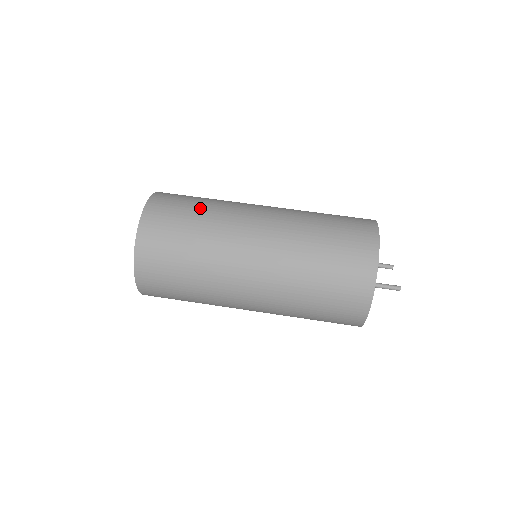
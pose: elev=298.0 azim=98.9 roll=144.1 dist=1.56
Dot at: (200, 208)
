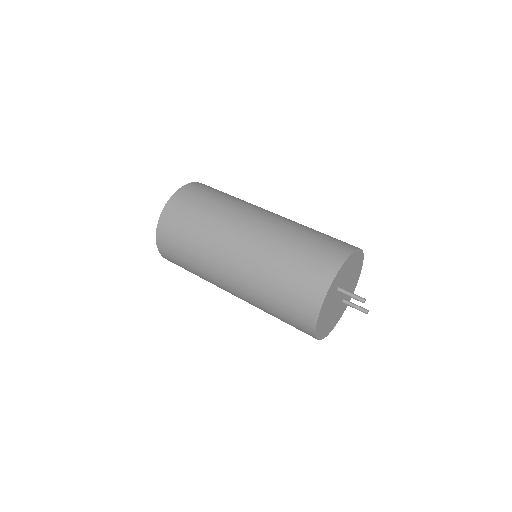
Dot at: occluded
